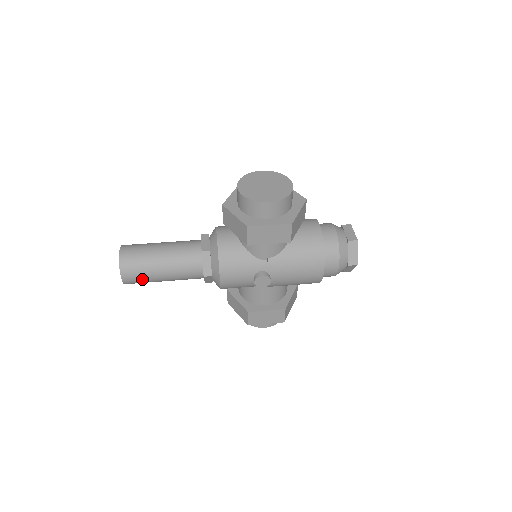
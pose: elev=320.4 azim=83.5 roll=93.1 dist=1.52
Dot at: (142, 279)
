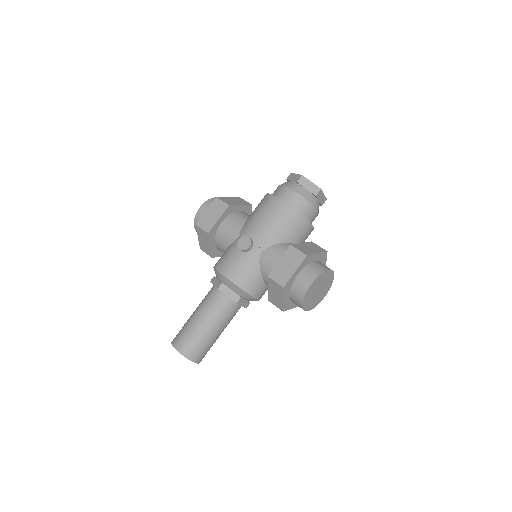
Dot at: occluded
